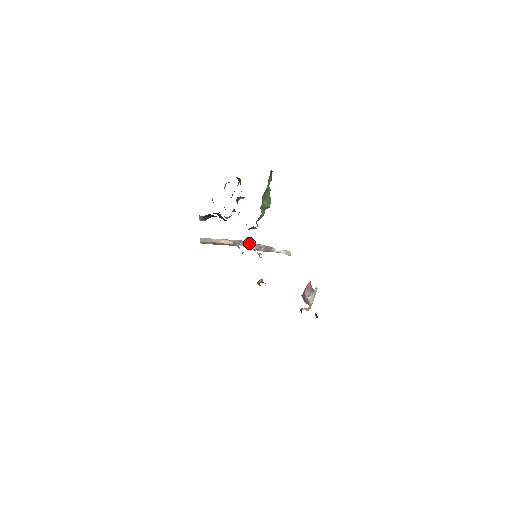
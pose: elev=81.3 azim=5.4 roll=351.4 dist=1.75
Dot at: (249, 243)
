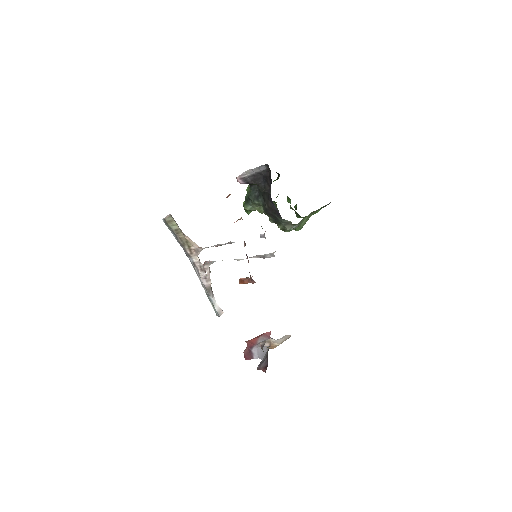
Dot at: occluded
